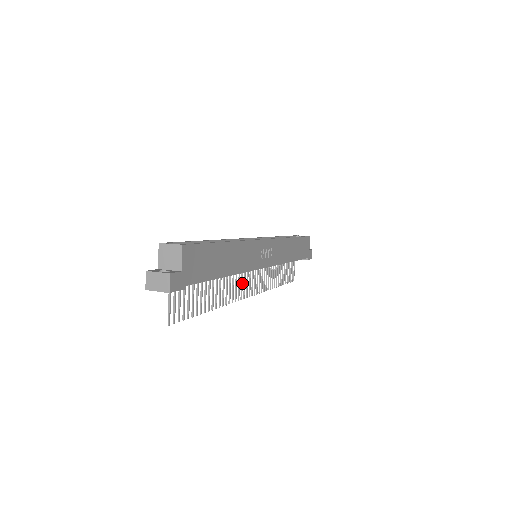
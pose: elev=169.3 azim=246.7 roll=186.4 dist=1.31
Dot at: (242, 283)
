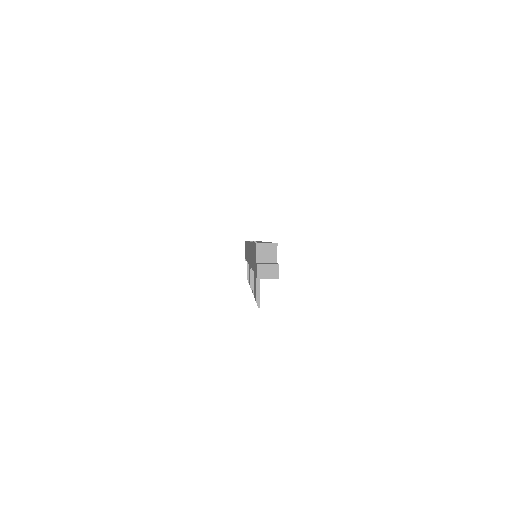
Dot at: occluded
